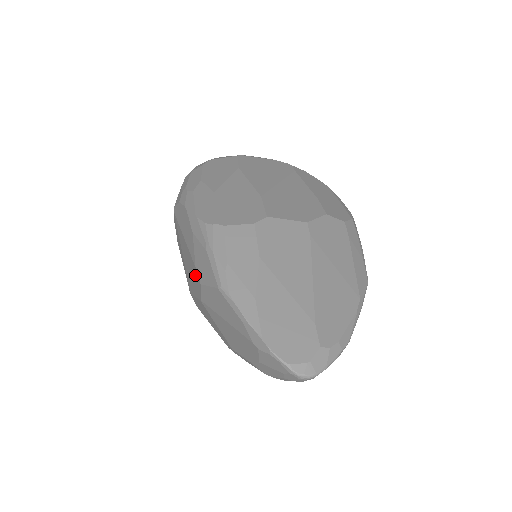
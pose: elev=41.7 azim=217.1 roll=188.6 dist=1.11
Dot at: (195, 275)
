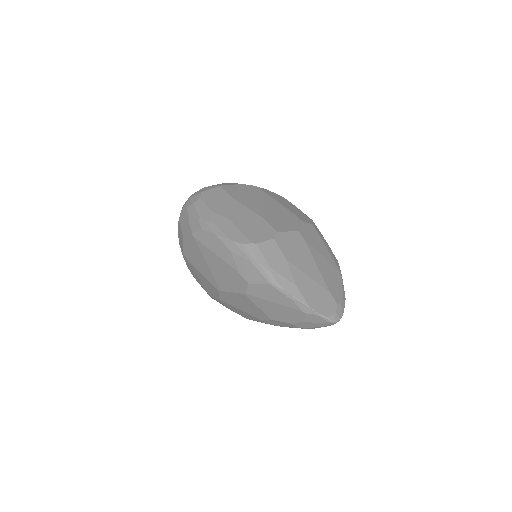
Dot at: (237, 278)
